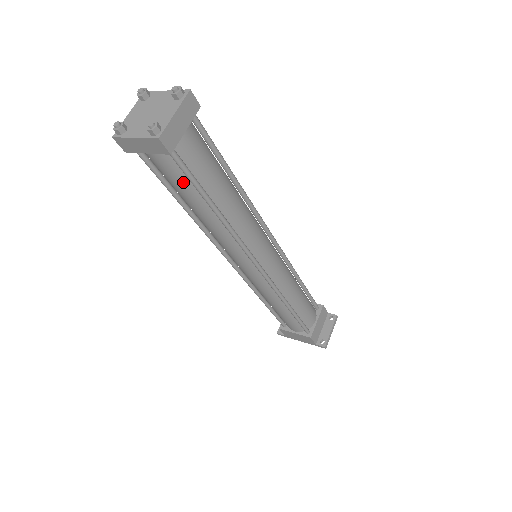
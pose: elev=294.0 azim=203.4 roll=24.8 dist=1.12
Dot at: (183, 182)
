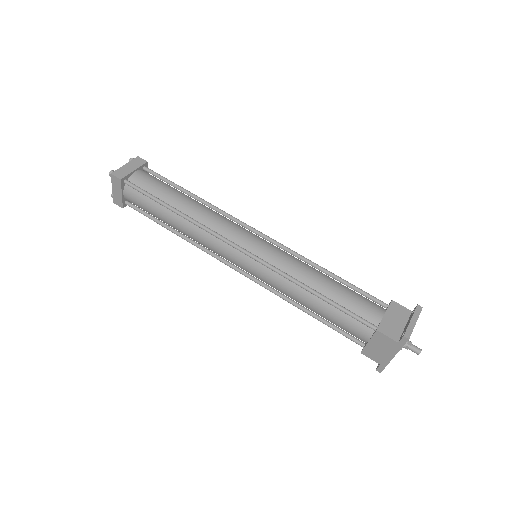
Dot at: (147, 202)
